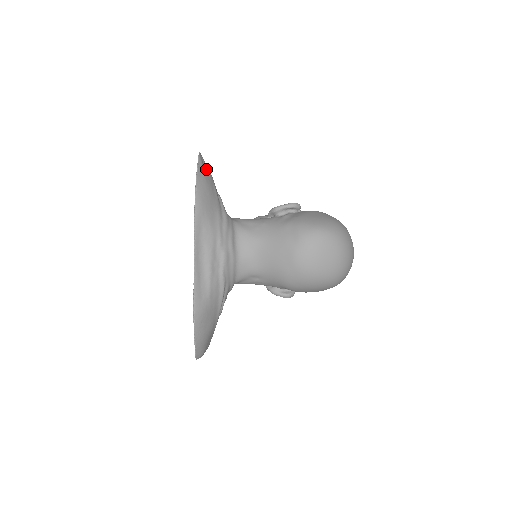
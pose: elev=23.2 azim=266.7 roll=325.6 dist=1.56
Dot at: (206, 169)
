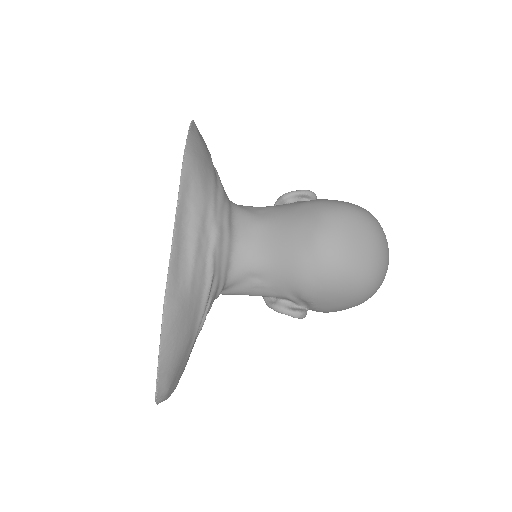
Dot at: (200, 135)
